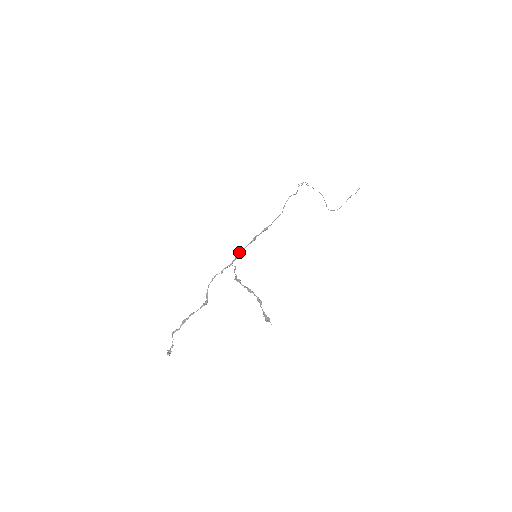
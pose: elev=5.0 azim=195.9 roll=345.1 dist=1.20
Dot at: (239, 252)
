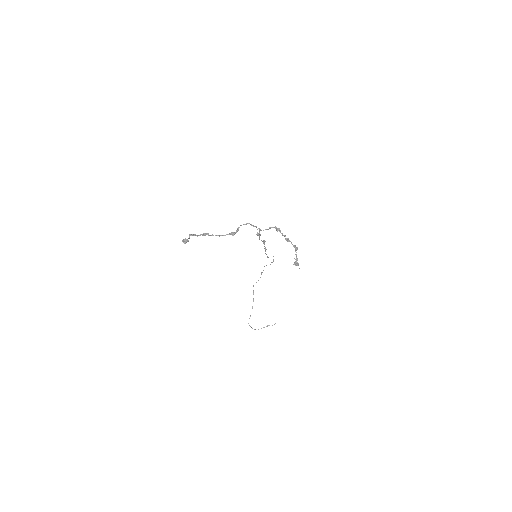
Dot at: occluded
